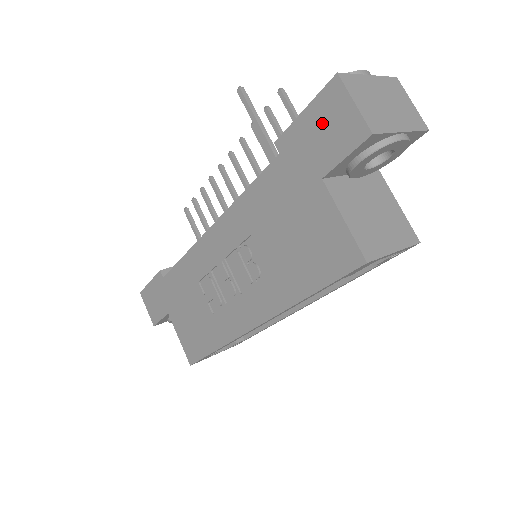
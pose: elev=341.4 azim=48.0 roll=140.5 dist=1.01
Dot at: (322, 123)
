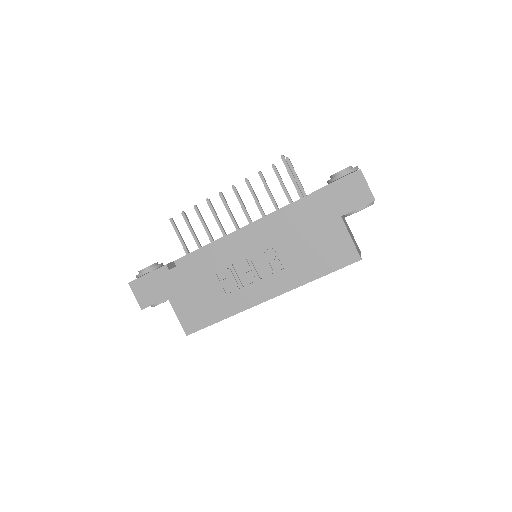
Dot at: (347, 189)
